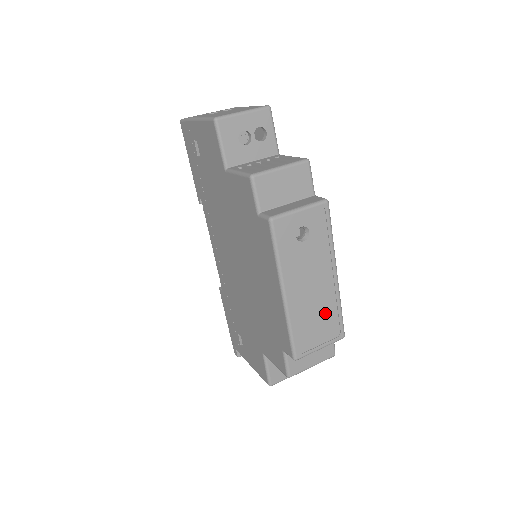
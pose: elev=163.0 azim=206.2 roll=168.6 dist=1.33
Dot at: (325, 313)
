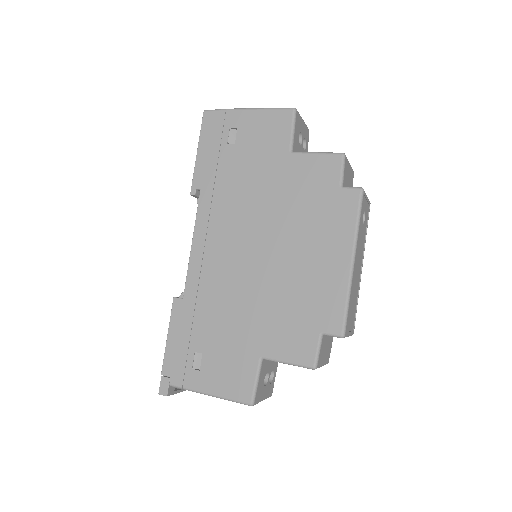
Dot at: (355, 301)
